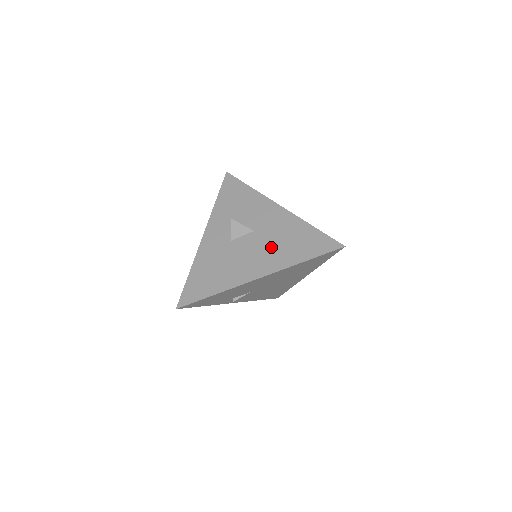
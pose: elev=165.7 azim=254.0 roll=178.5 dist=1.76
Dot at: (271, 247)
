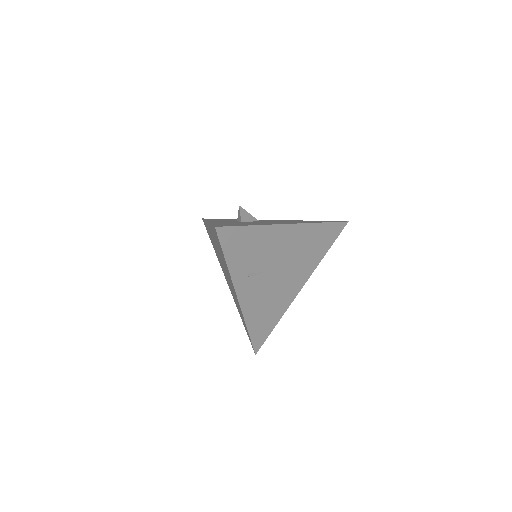
Dot at: occluded
